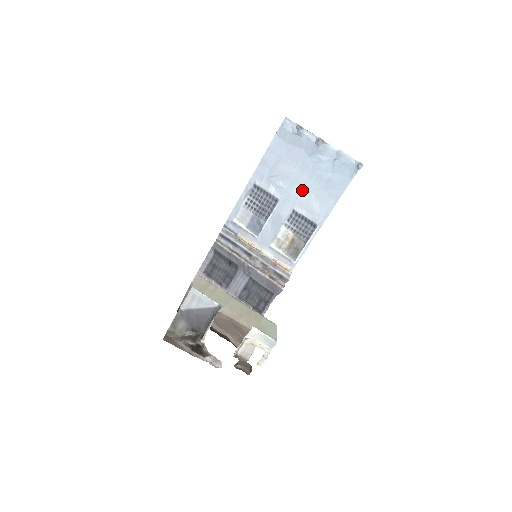
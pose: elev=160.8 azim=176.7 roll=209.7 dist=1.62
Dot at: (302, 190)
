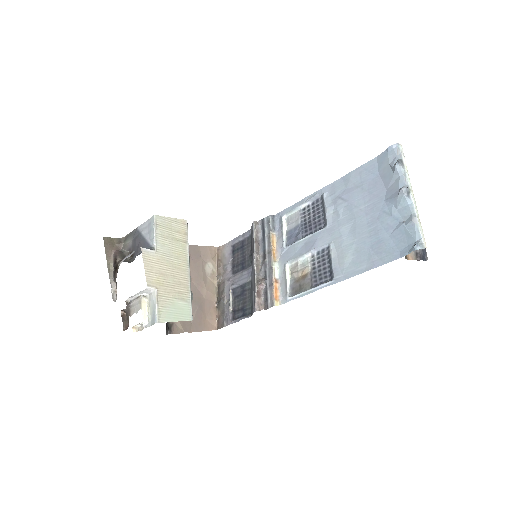
Dot at: (351, 232)
